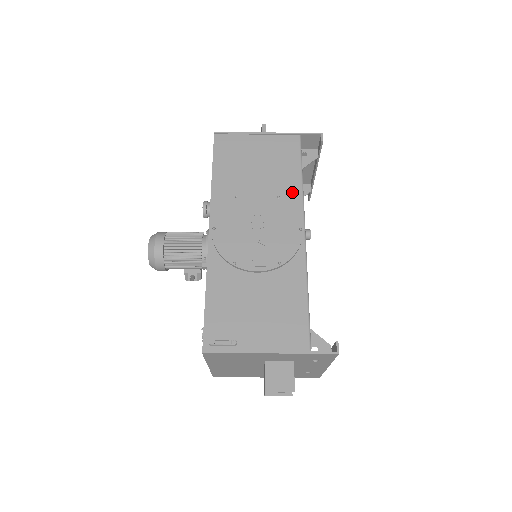
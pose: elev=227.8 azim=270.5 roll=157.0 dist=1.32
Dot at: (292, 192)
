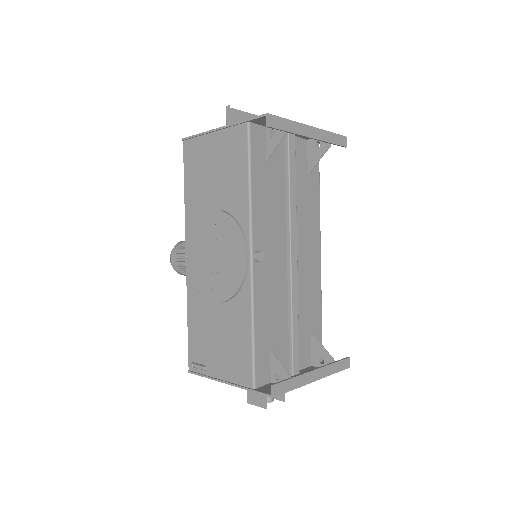
Dot at: (241, 207)
